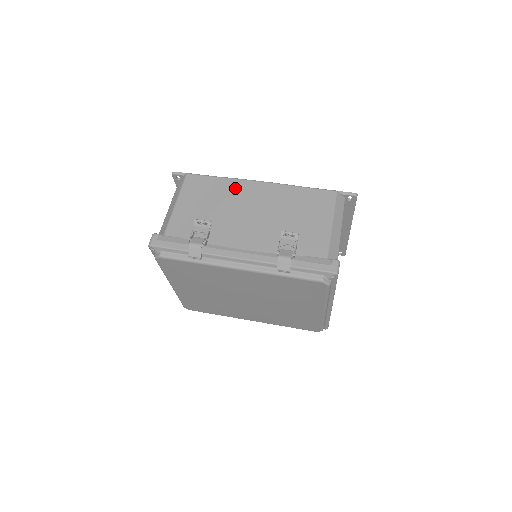
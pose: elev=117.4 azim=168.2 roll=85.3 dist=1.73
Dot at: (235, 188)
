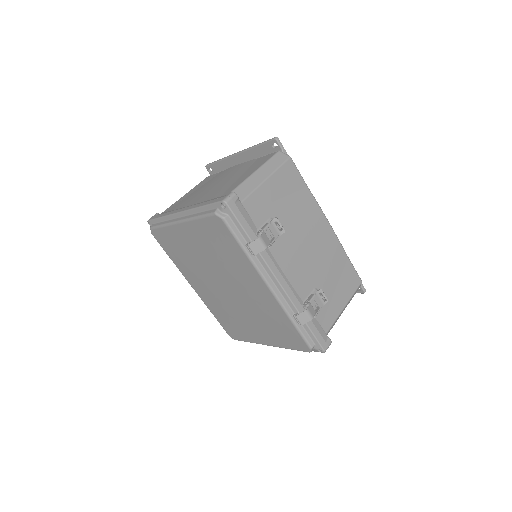
Dot at: (312, 212)
